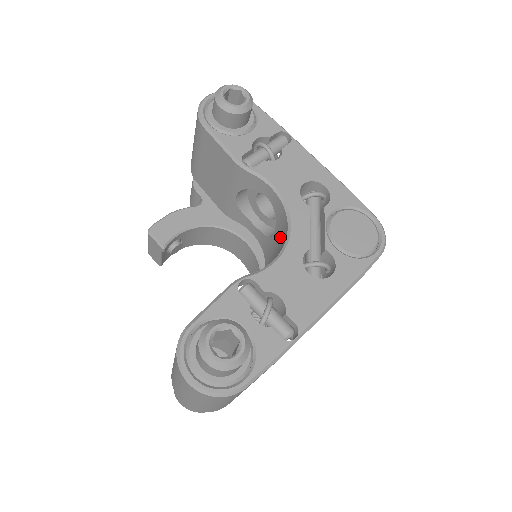
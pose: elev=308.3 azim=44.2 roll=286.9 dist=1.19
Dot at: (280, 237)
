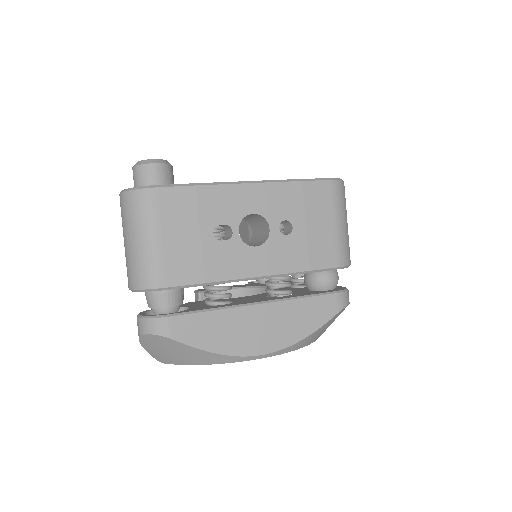
Dot at: occluded
